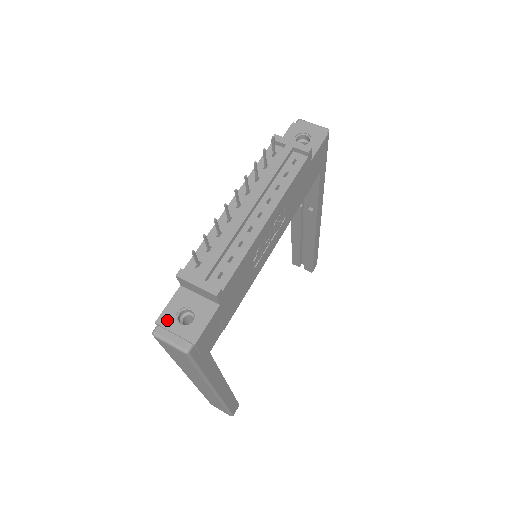
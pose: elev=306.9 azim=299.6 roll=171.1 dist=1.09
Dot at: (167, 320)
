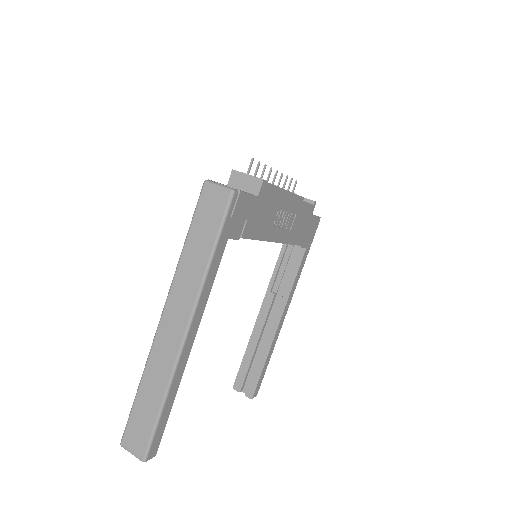
Dot at: occluded
